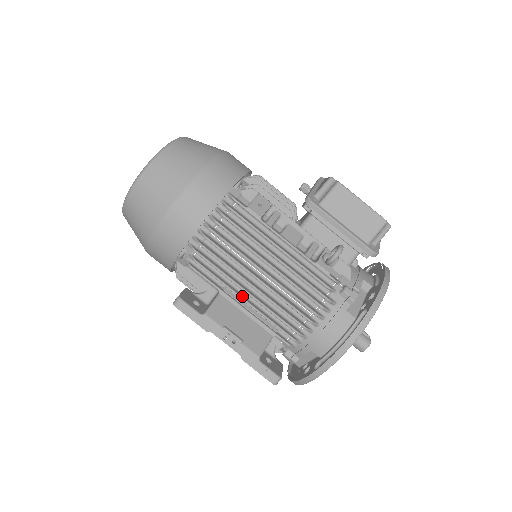
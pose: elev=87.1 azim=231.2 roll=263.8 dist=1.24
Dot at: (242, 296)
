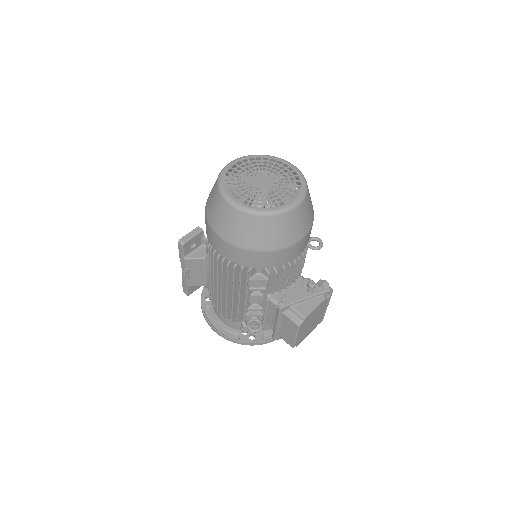
Dot at: occluded
